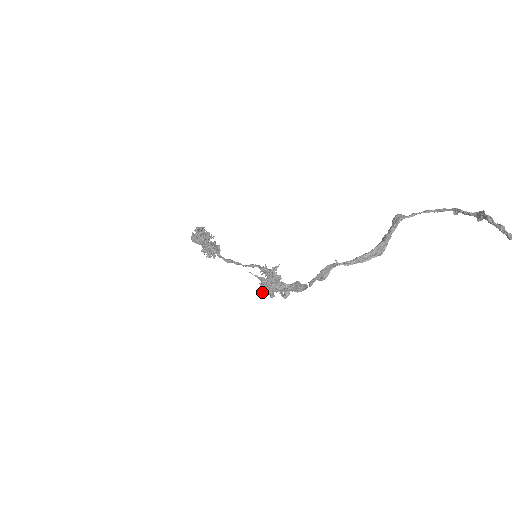
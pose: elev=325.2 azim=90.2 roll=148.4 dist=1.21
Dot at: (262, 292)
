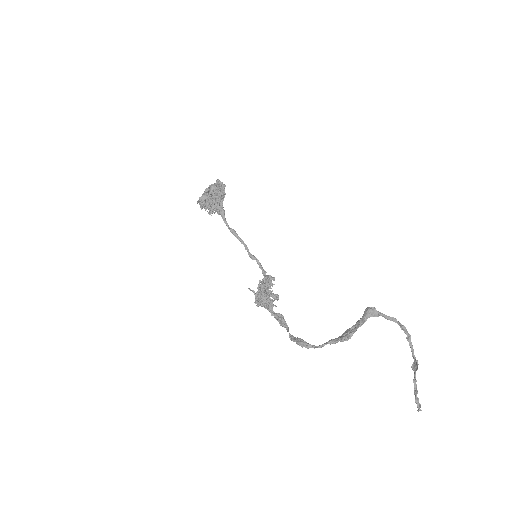
Dot at: occluded
